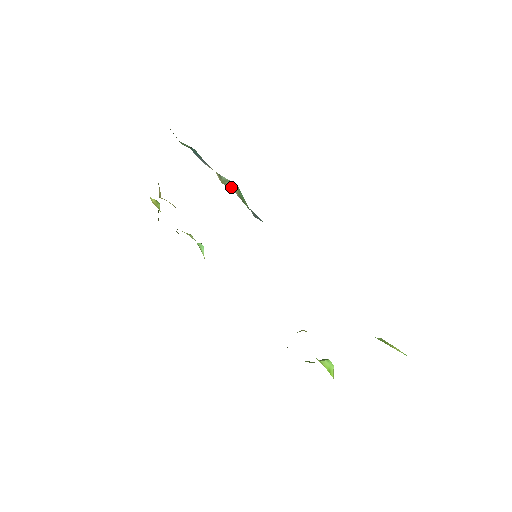
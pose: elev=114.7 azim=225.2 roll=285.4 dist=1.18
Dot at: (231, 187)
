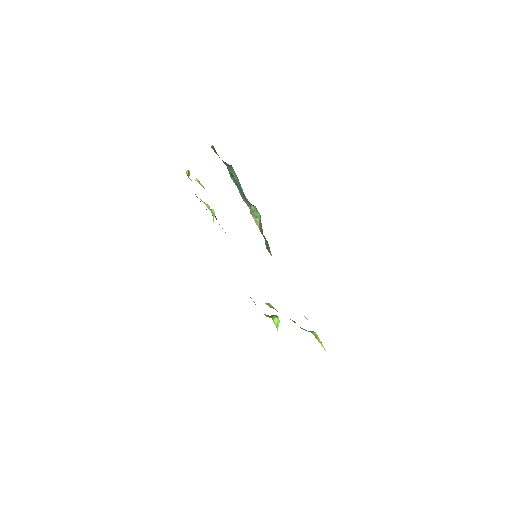
Dot at: (256, 219)
